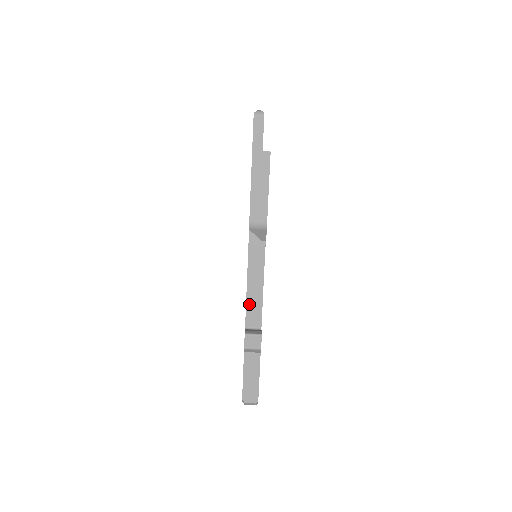
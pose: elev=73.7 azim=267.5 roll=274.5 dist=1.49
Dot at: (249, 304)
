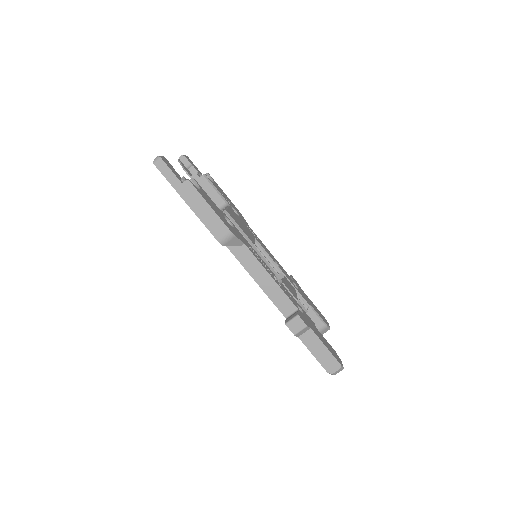
Dot at: (273, 299)
